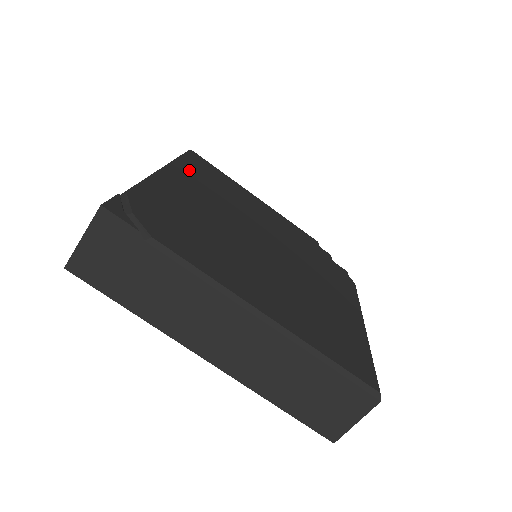
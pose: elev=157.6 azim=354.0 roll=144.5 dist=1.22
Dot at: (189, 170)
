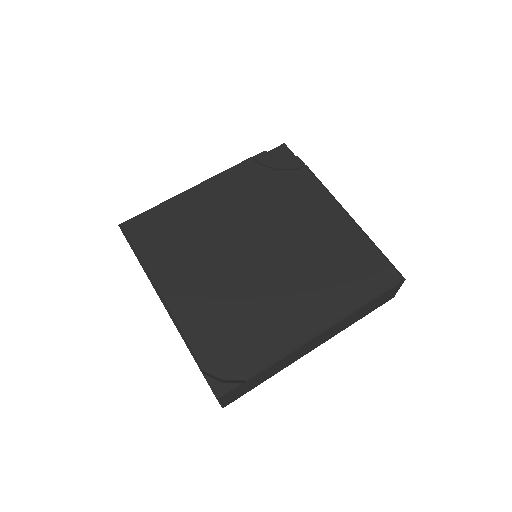
Dot at: (158, 260)
